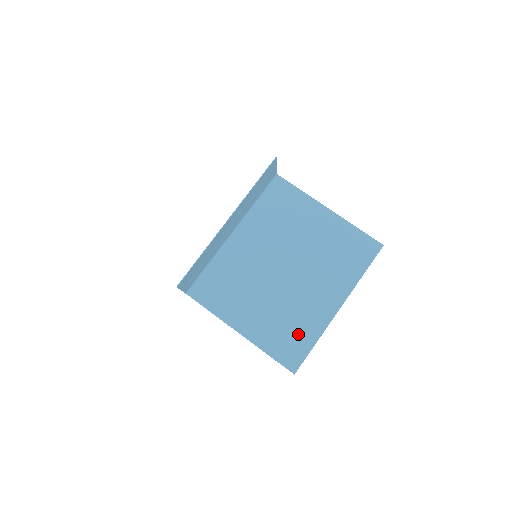
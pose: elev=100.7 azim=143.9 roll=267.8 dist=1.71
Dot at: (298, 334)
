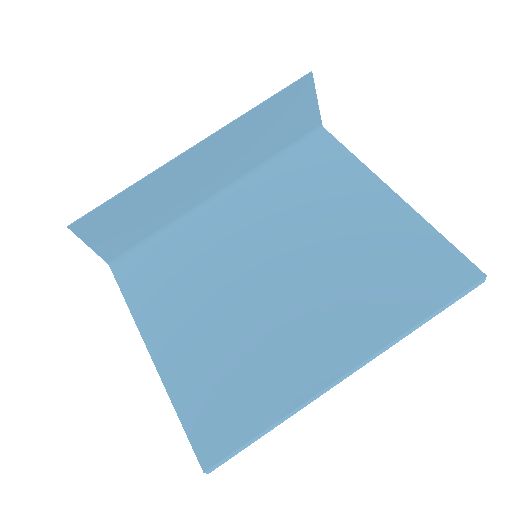
Dot at: (246, 392)
